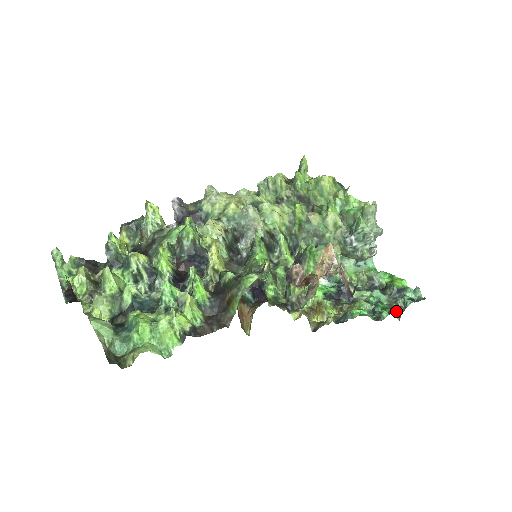
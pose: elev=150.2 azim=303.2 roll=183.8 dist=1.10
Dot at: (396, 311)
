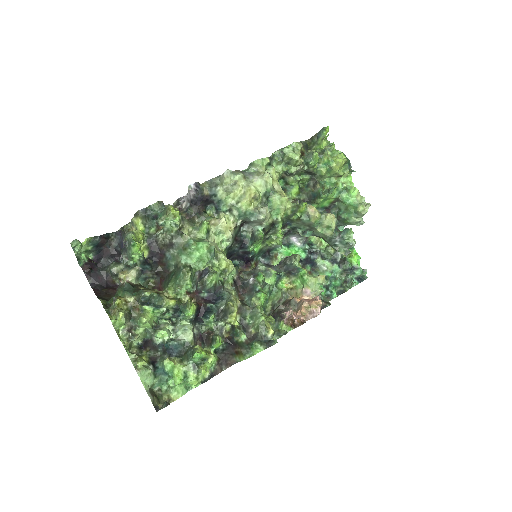
Dot at: (343, 282)
